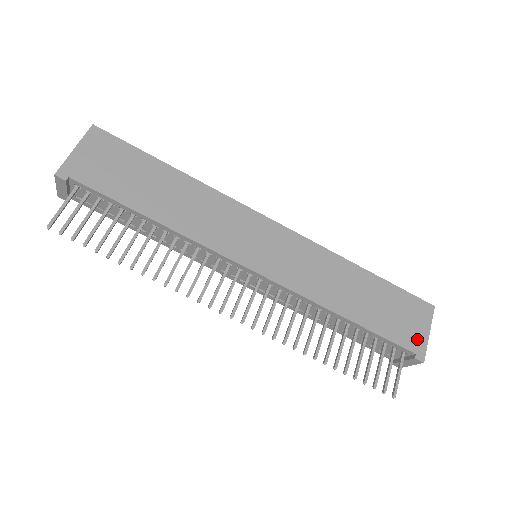
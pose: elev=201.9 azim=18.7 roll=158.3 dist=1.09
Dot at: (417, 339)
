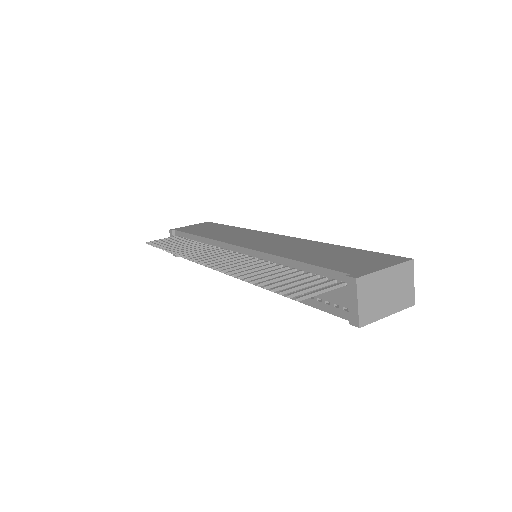
Dot at: (363, 269)
